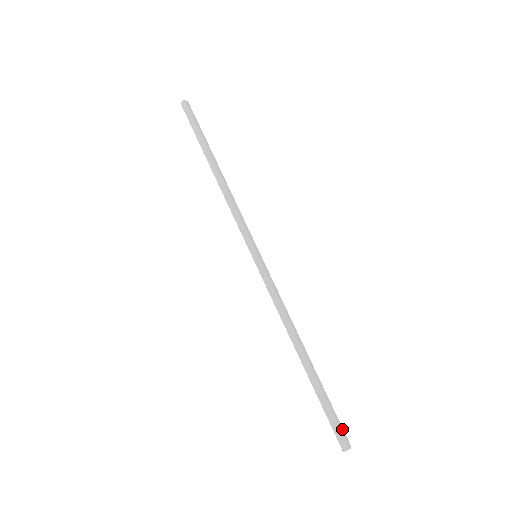
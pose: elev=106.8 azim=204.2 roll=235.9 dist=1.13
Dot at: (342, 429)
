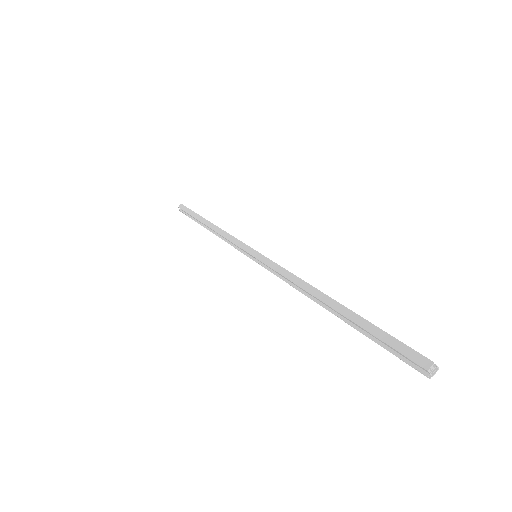
Dot at: (413, 352)
